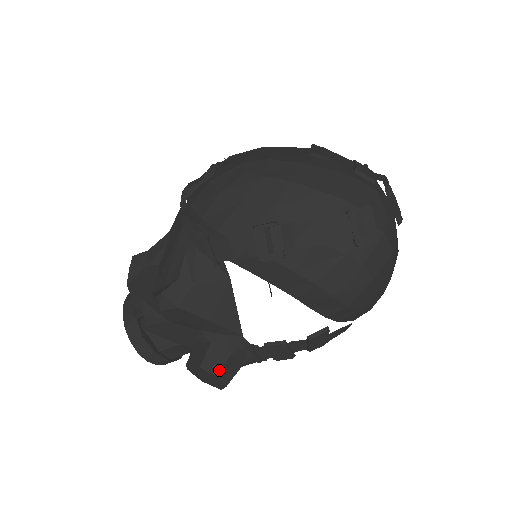
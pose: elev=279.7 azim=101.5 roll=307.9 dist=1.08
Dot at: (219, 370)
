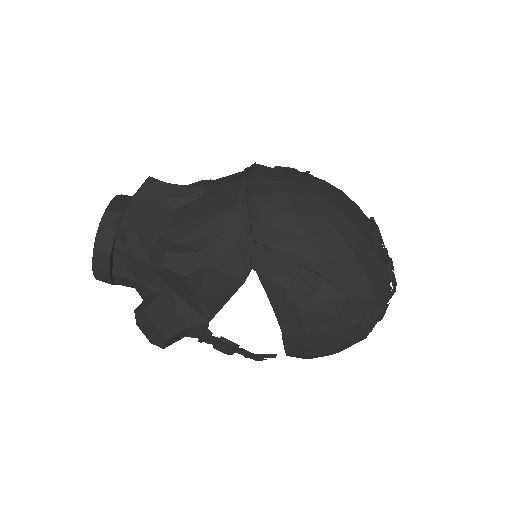
Dot at: (170, 336)
